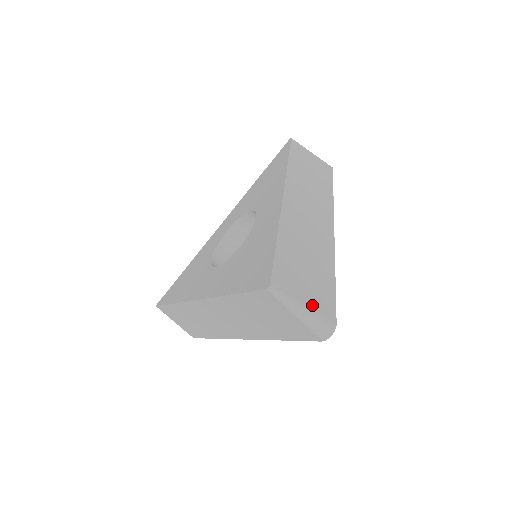
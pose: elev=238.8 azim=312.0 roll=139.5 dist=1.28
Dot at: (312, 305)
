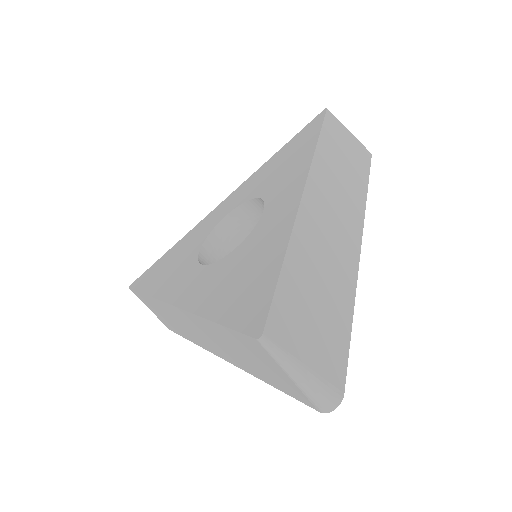
Dot at: (316, 365)
